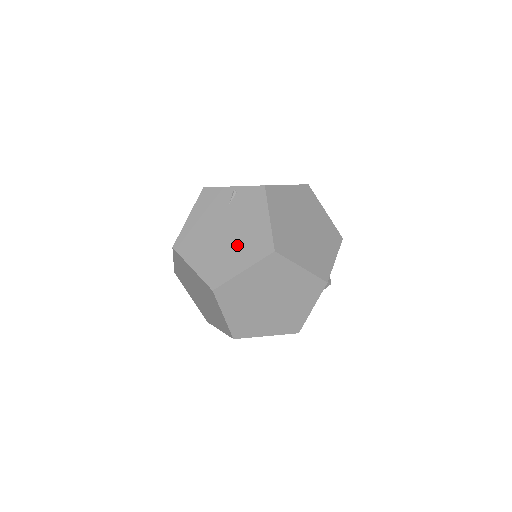
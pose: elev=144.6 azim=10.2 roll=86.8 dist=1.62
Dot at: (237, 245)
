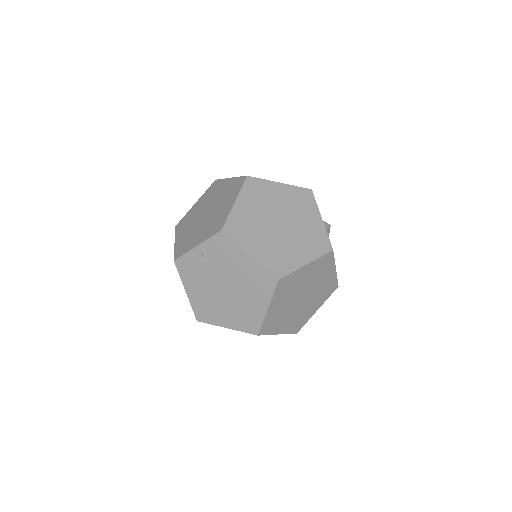
Dot at: (245, 292)
